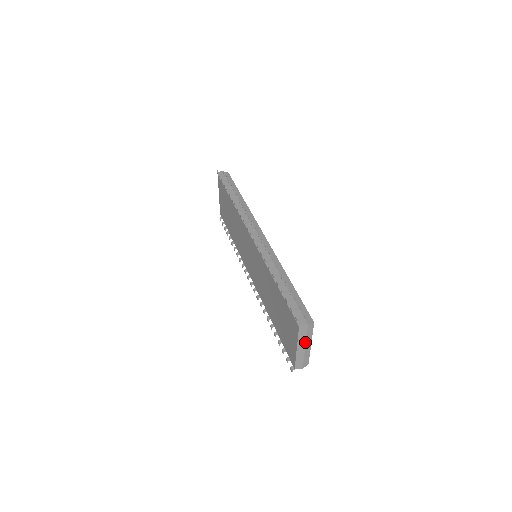
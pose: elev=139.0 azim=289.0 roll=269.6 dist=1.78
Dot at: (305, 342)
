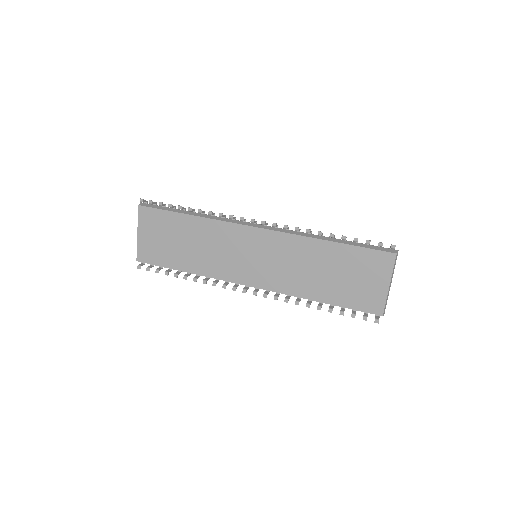
Dot at: occluded
